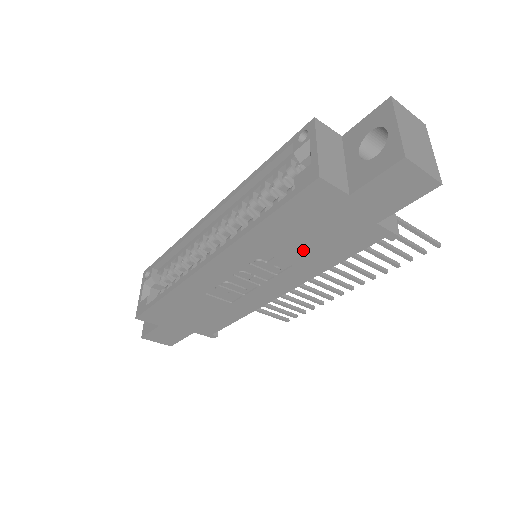
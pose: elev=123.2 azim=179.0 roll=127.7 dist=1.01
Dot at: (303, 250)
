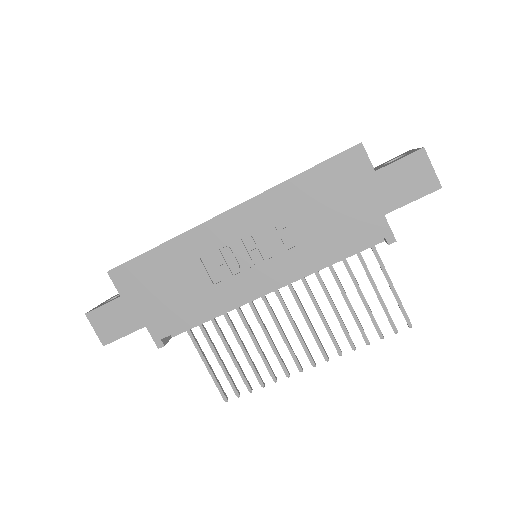
Dot at: (315, 226)
